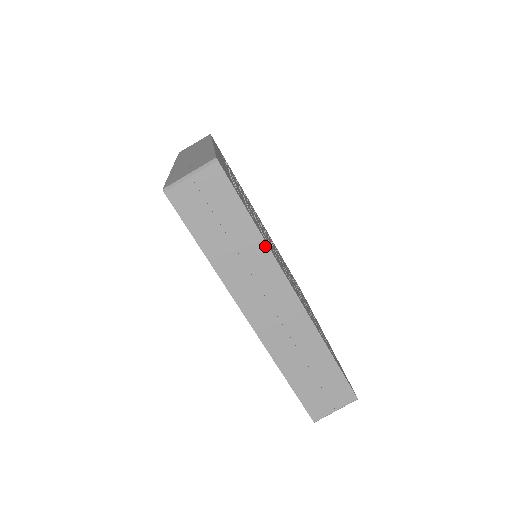
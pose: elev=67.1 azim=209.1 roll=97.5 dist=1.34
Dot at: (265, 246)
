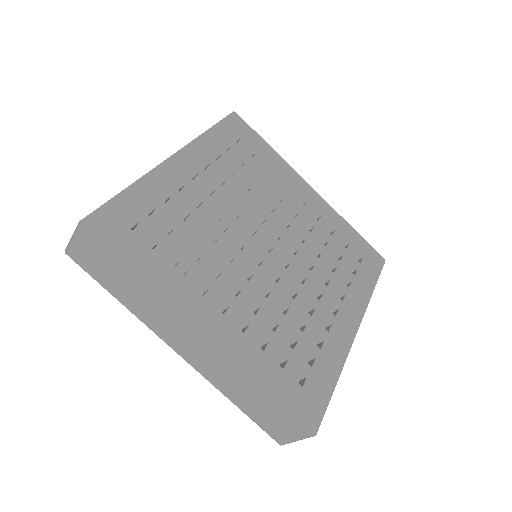
Dot at: (153, 293)
